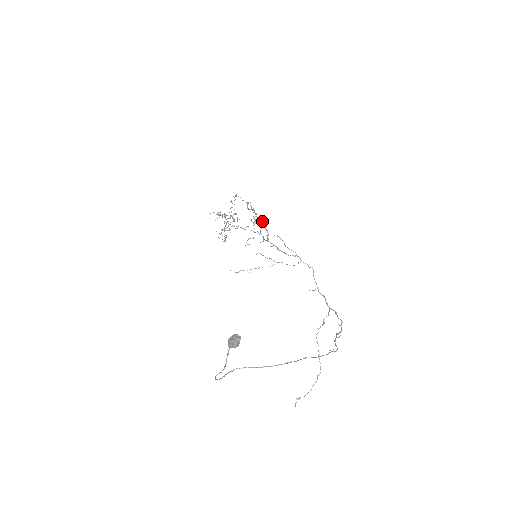
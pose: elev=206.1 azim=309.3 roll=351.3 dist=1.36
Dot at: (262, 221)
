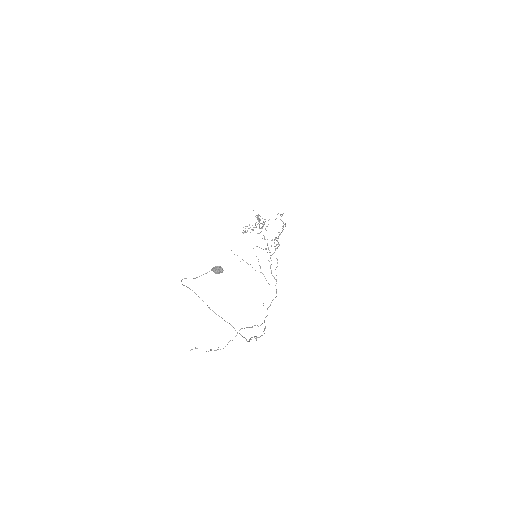
Dot at: (278, 244)
